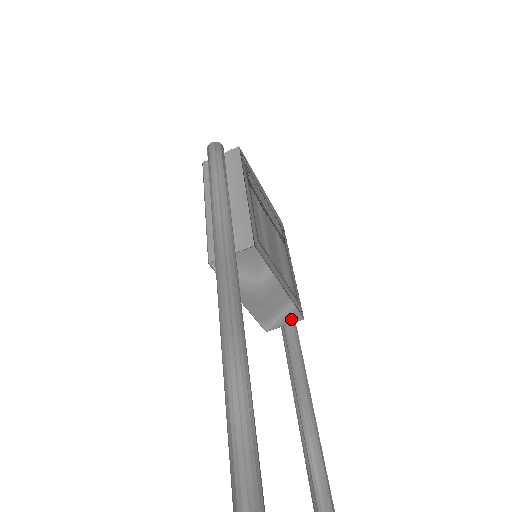
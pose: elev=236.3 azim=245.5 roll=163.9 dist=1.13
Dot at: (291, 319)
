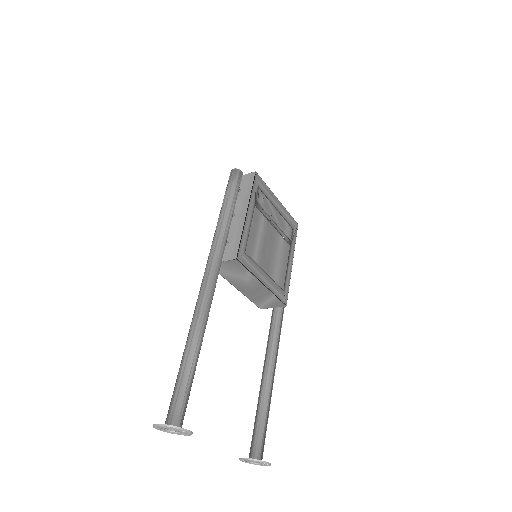
Dot at: (277, 305)
